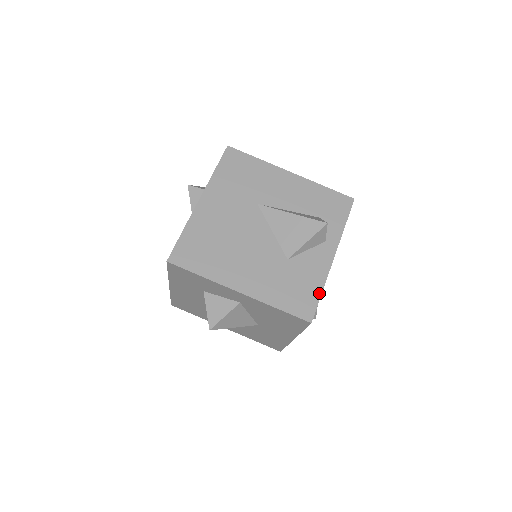
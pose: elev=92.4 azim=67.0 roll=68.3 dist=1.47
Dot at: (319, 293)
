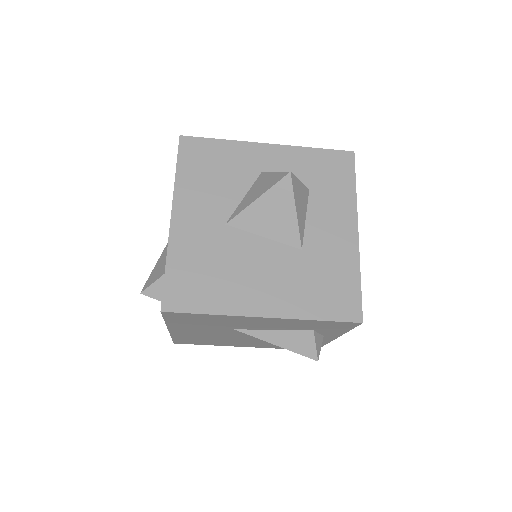
Dot at: (321, 346)
